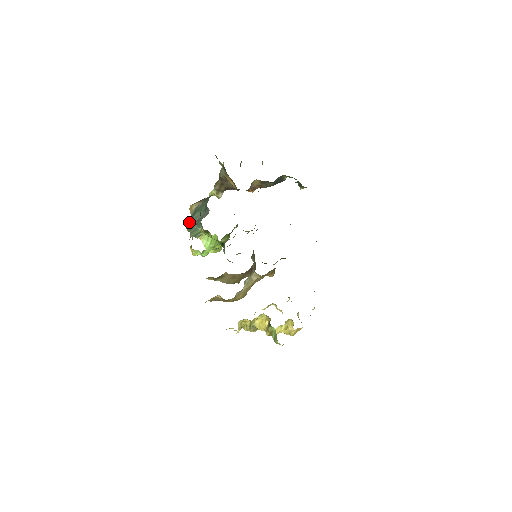
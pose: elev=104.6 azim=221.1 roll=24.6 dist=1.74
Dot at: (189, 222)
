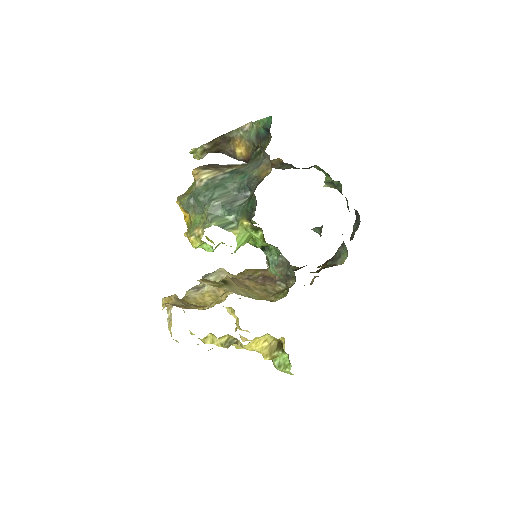
Dot at: (201, 198)
